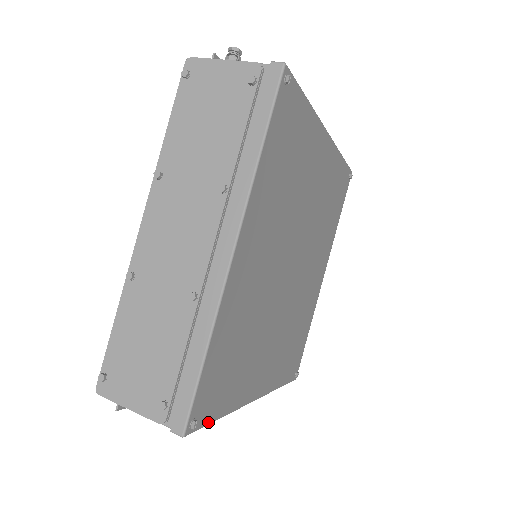
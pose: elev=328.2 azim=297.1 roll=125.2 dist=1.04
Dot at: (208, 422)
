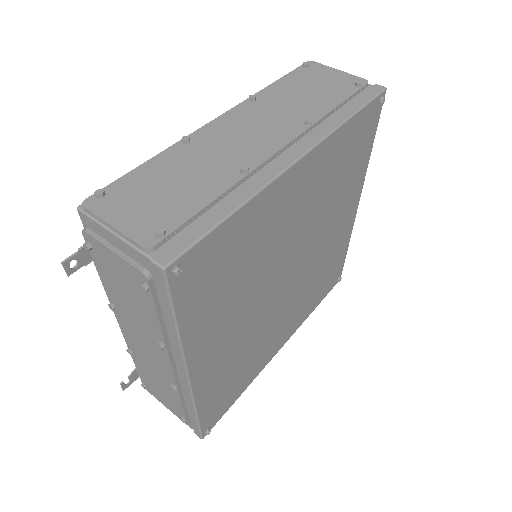
Dot at: (175, 303)
